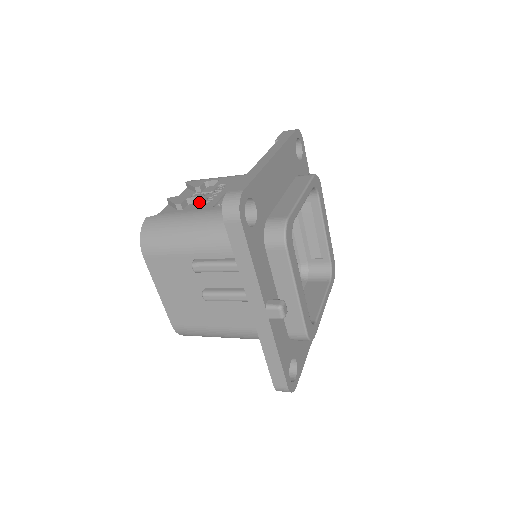
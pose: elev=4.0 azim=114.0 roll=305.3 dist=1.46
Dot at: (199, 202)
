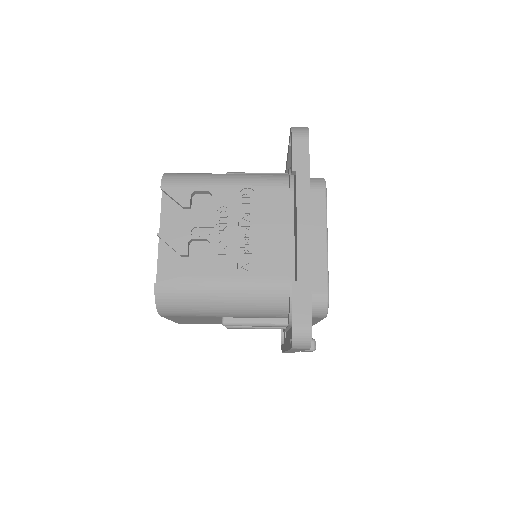
Dot at: (213, 256)
